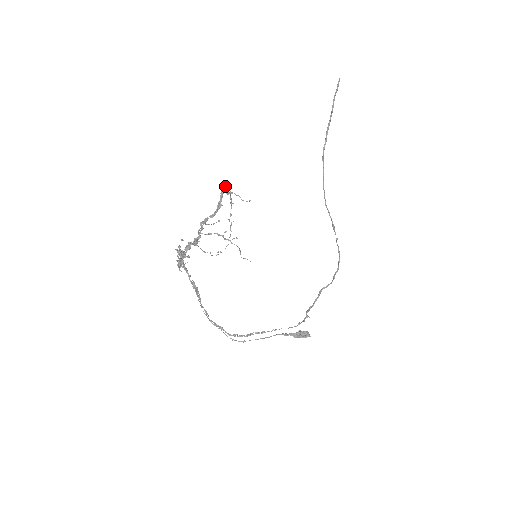
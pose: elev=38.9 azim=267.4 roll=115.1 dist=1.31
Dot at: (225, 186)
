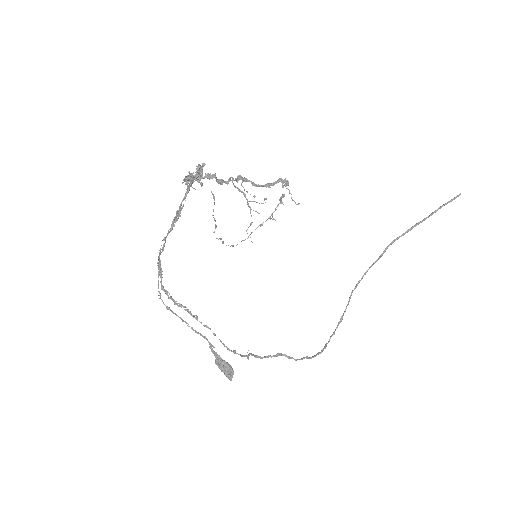
Dot at: (286, 181)
